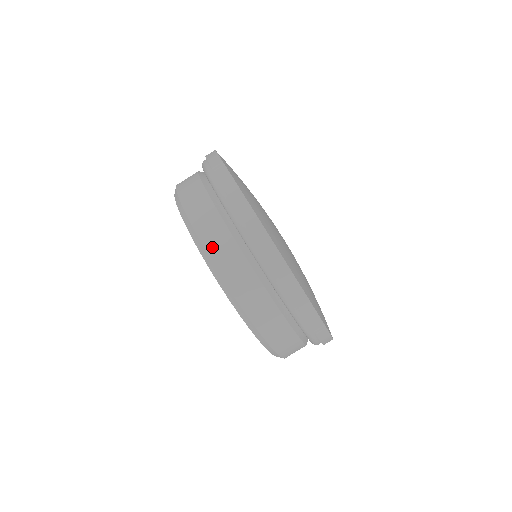
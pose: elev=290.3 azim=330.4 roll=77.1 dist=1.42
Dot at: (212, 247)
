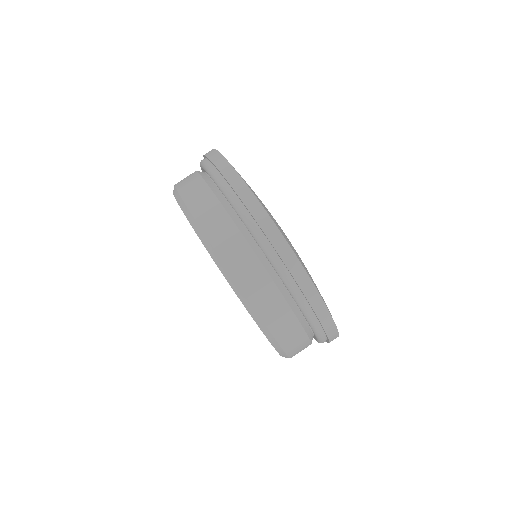
Dot at: (188, 196)
